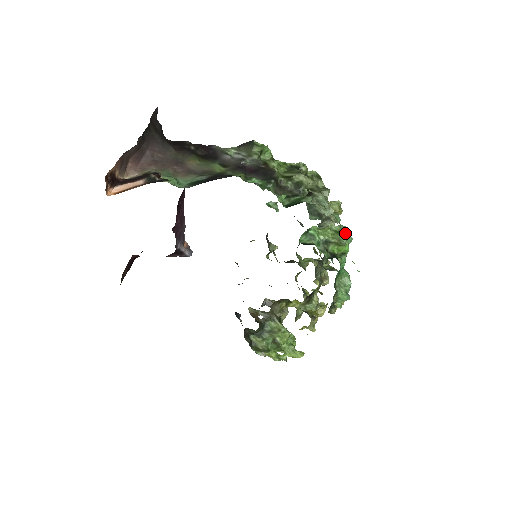
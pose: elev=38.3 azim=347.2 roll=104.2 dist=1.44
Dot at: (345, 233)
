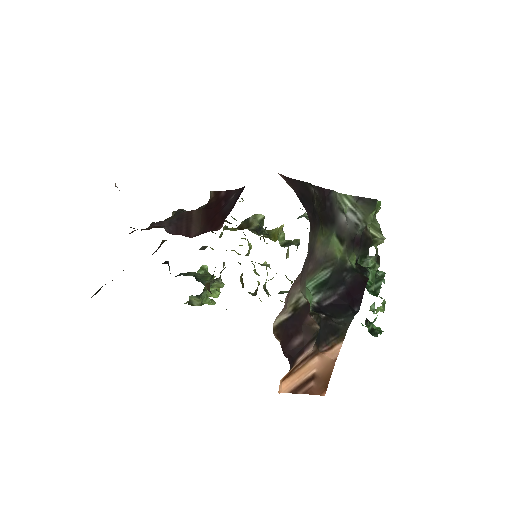
Dot at: (385, 302)
